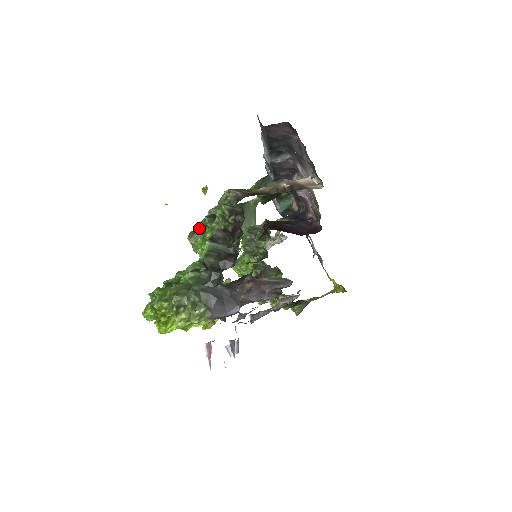
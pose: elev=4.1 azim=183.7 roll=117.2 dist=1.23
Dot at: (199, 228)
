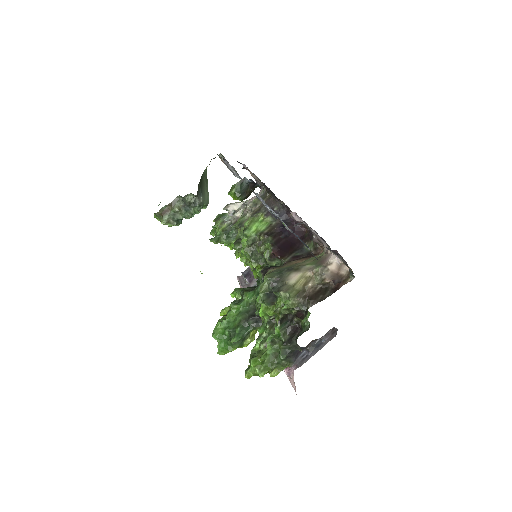
Dot at: (165, 209)
